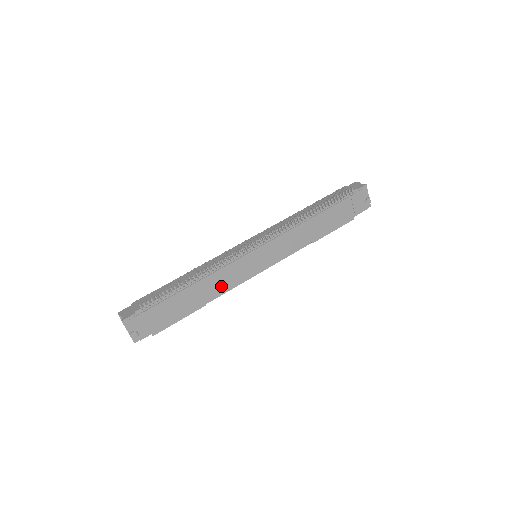
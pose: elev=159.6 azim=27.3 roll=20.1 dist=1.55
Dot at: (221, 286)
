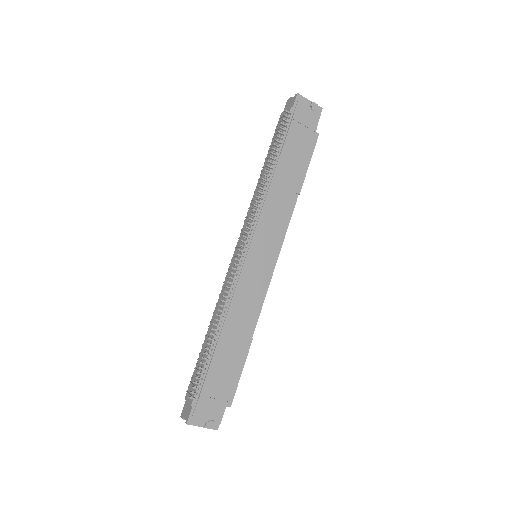
Dot at: (247, 313)
